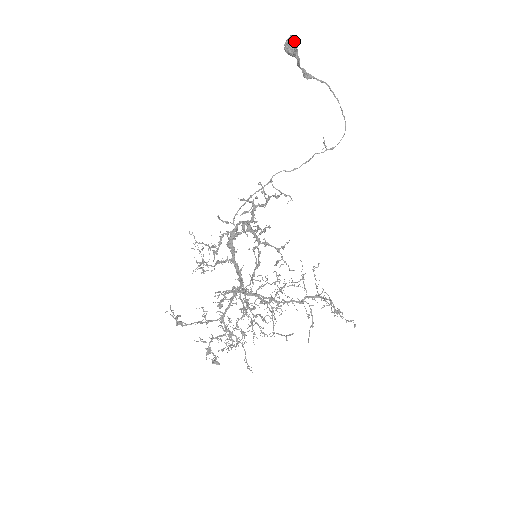
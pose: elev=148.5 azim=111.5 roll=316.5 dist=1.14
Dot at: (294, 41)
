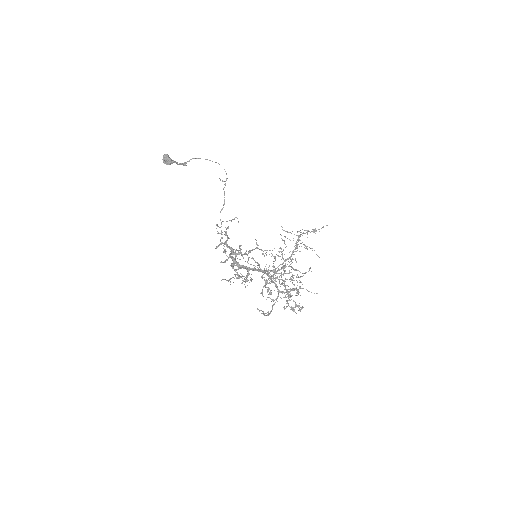
Dot at: (167, 157)
